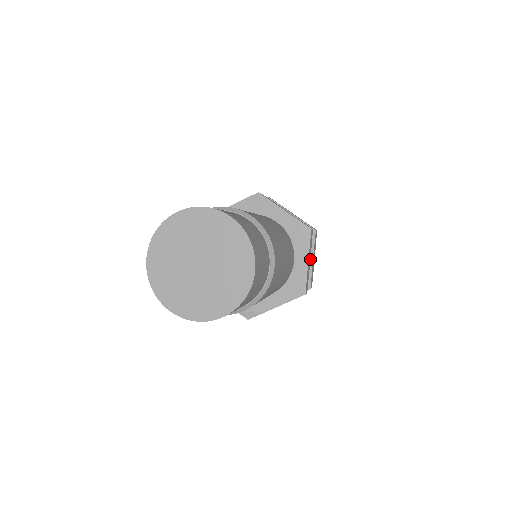
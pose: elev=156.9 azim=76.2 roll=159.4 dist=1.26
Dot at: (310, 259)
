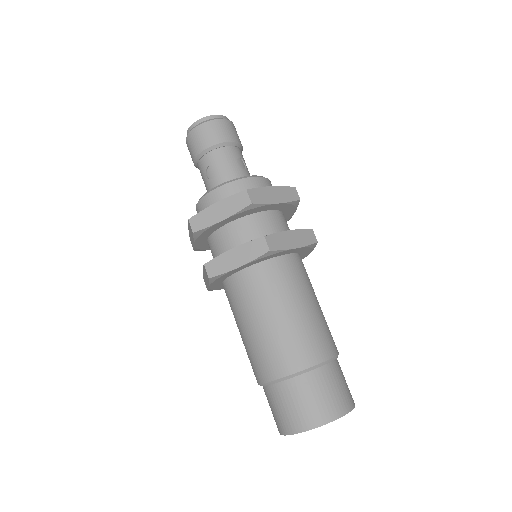
Dot at: (292, 214)
